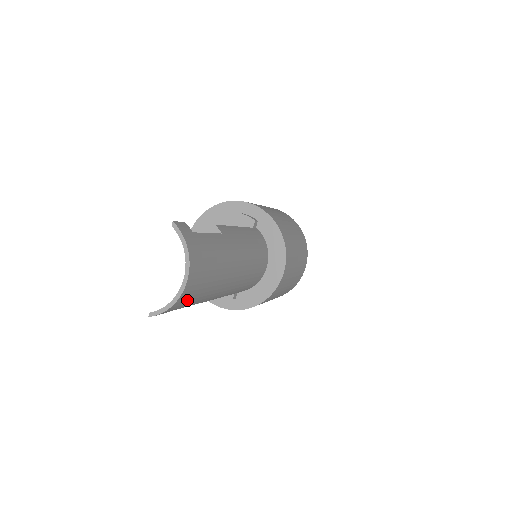
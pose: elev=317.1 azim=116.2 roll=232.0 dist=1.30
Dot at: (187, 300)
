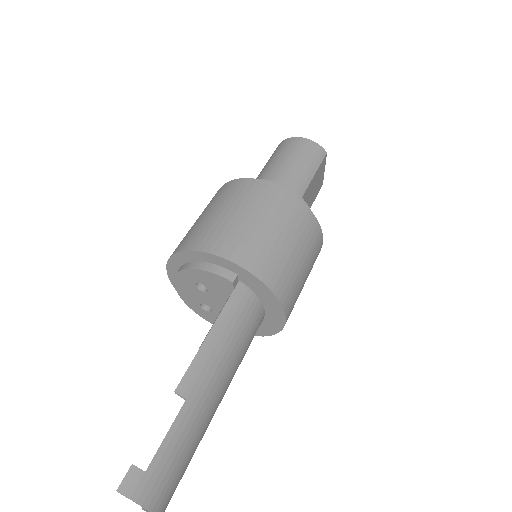
Dot at: occluded
